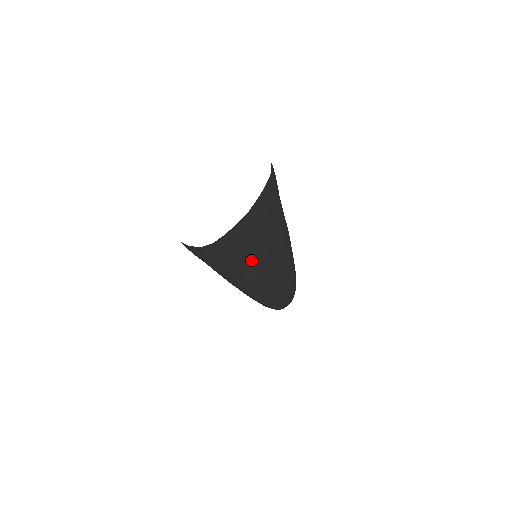
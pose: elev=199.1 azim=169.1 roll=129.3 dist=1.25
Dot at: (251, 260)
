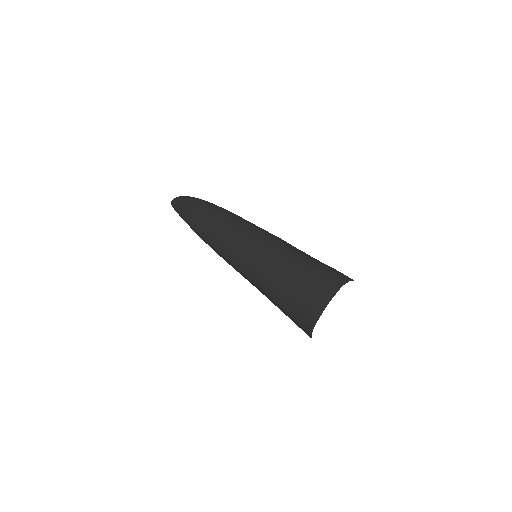
Dot at: occluded
